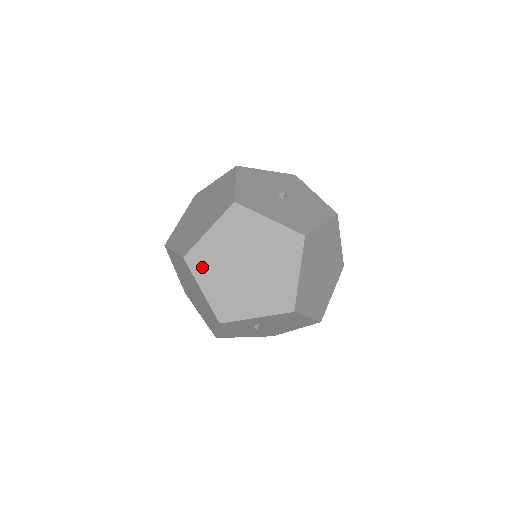
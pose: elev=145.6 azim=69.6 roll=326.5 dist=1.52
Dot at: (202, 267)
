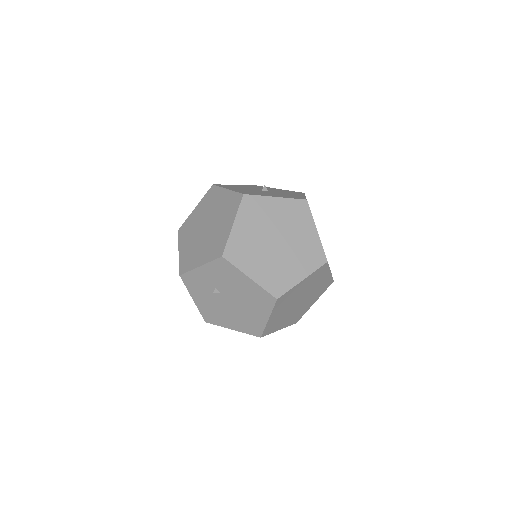
Dot at: (184, 235)
